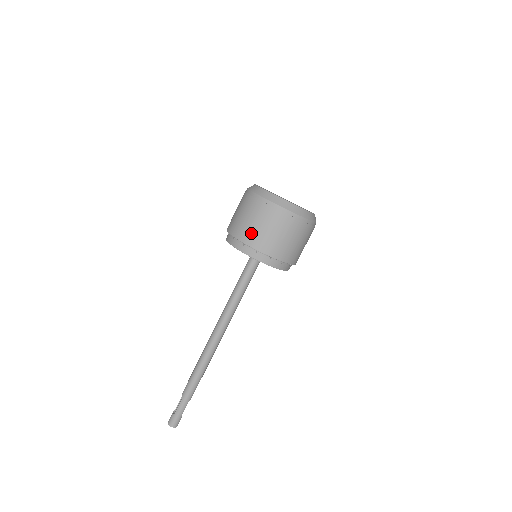
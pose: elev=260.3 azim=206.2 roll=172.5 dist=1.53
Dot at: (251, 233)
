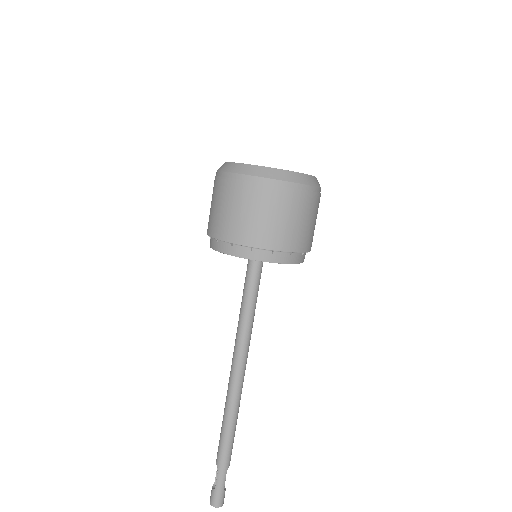
Dot at: (236, 226)
